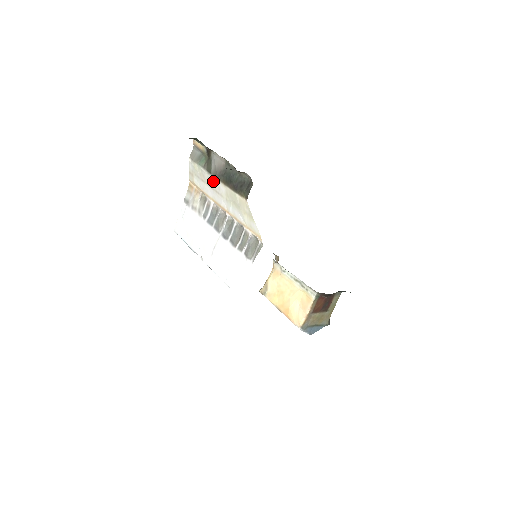
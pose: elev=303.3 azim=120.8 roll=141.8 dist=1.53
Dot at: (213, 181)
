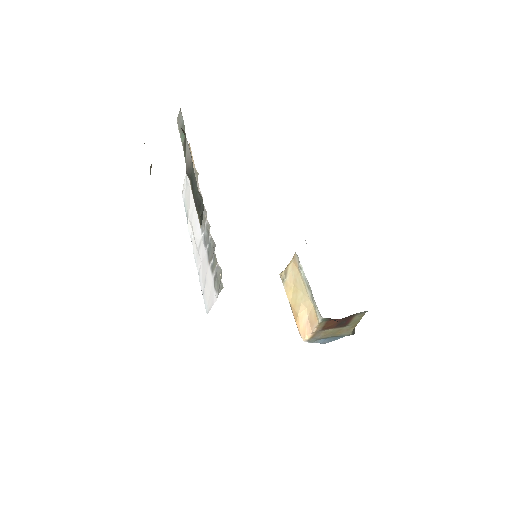
Dot at: occluded
